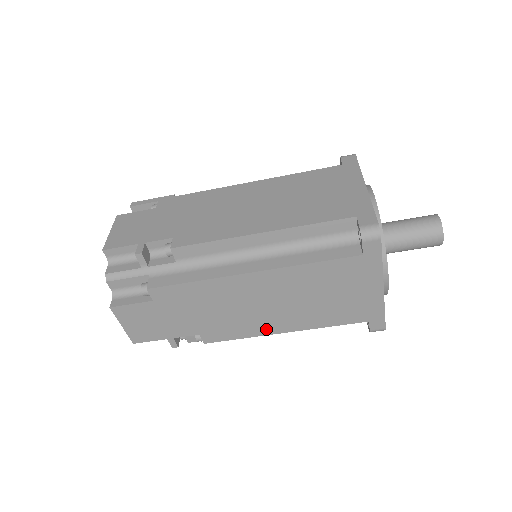
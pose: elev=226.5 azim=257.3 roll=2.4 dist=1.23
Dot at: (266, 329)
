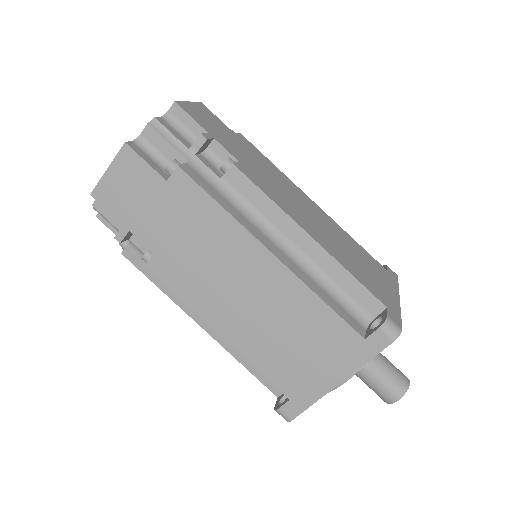
Dot at: (210, 313)
